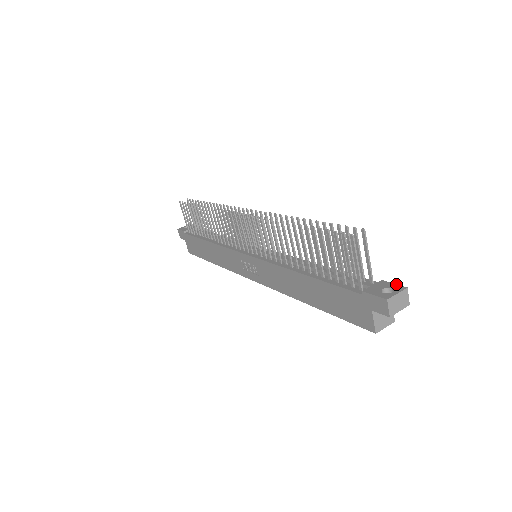
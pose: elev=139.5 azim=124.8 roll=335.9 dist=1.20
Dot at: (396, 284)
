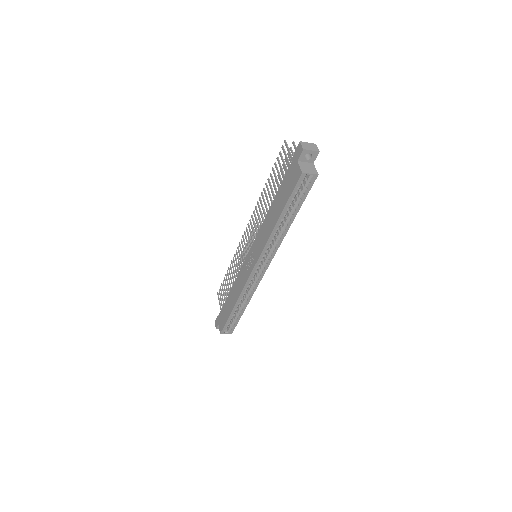
Dot at: occluded
